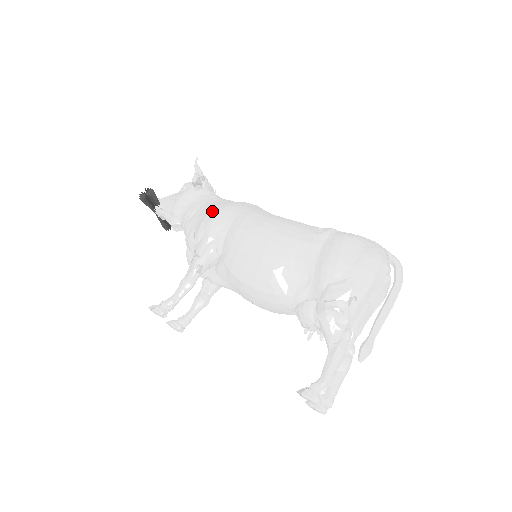
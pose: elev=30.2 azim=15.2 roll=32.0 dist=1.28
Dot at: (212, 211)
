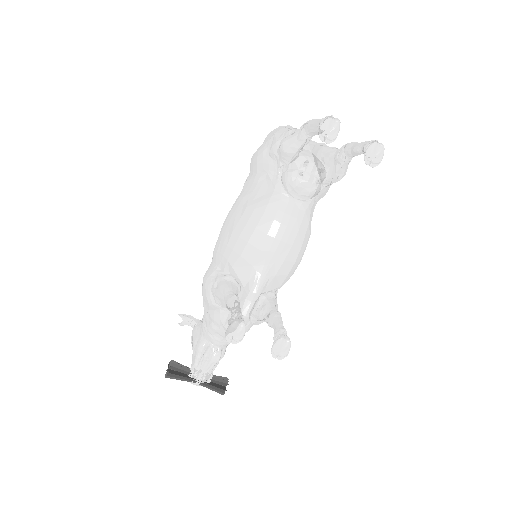
Dot at: (202, 288)
